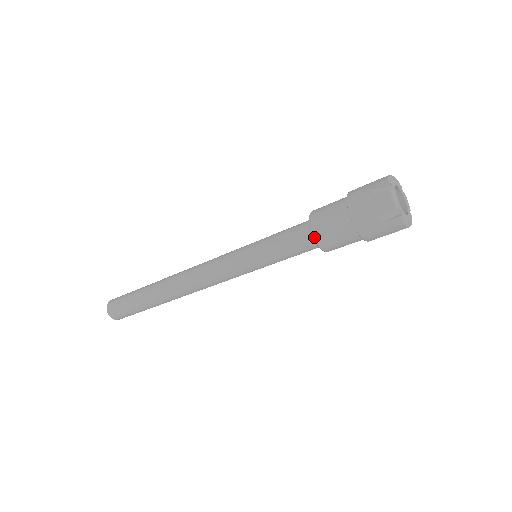
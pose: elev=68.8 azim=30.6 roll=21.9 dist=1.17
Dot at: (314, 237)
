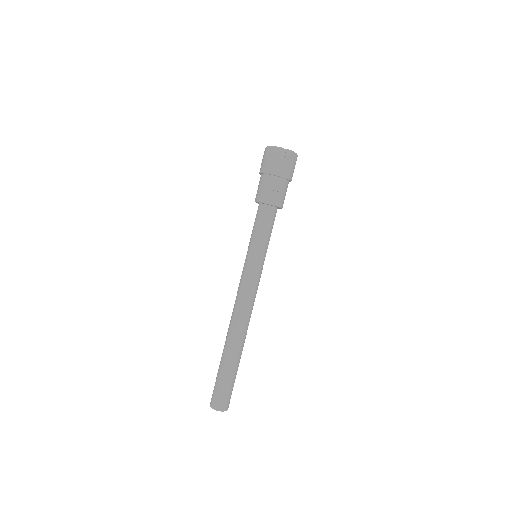
Dot at: (267, 203)
